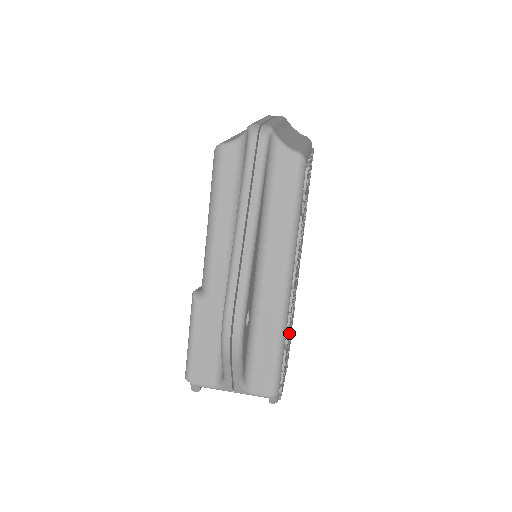
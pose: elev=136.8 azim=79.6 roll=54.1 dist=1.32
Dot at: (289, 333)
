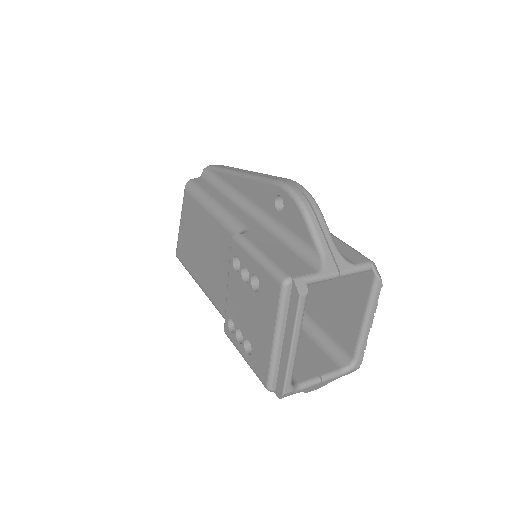
Dot at: occluded
